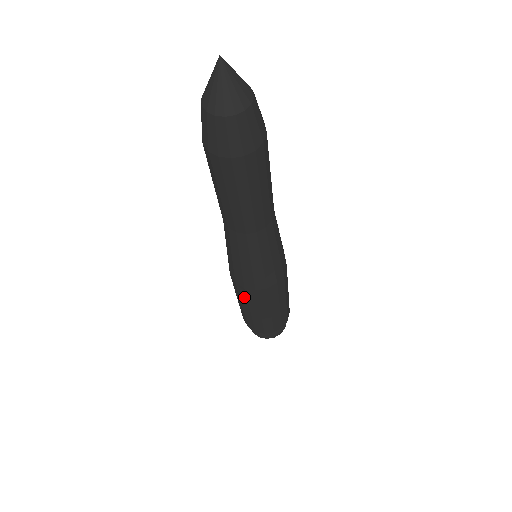
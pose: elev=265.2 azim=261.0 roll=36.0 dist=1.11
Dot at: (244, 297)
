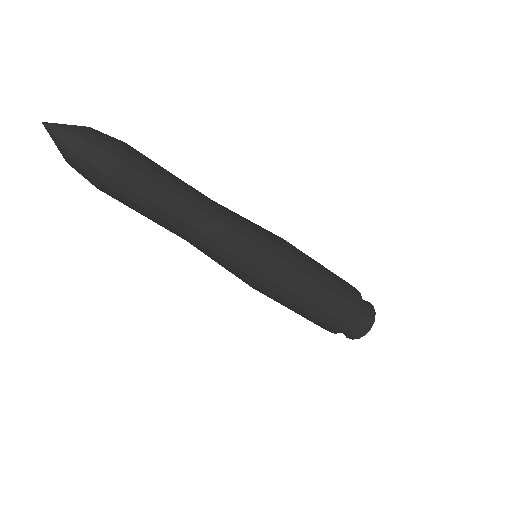
Dot at: (289, 294)
